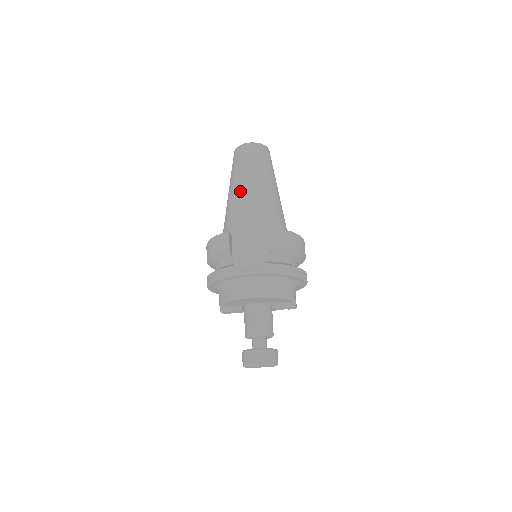
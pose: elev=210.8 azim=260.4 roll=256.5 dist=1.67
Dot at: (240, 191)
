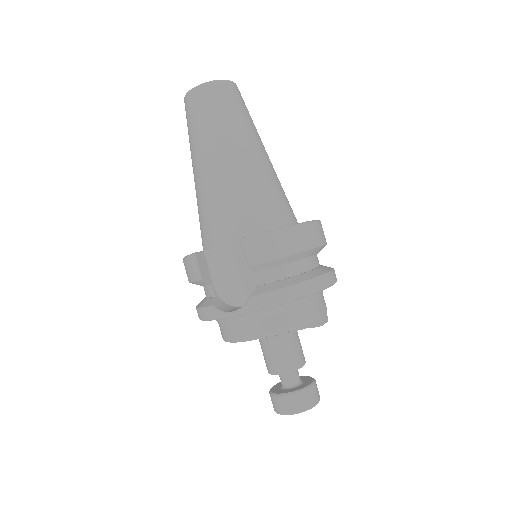
Dot at: (201, 175)
